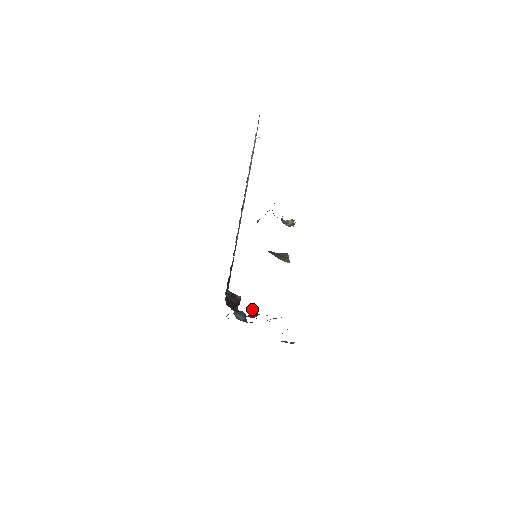
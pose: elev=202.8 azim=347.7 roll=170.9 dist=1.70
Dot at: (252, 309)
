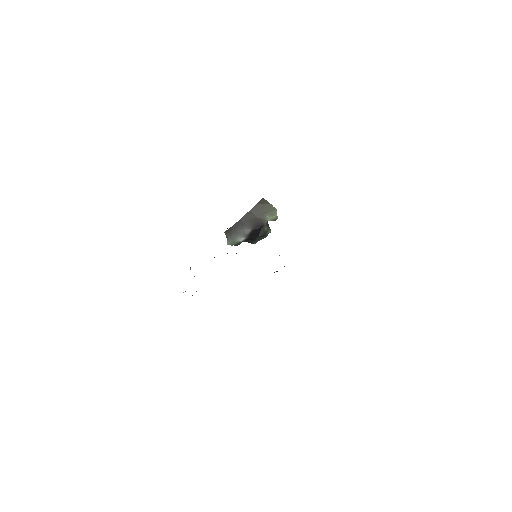
Dot at: occluded
